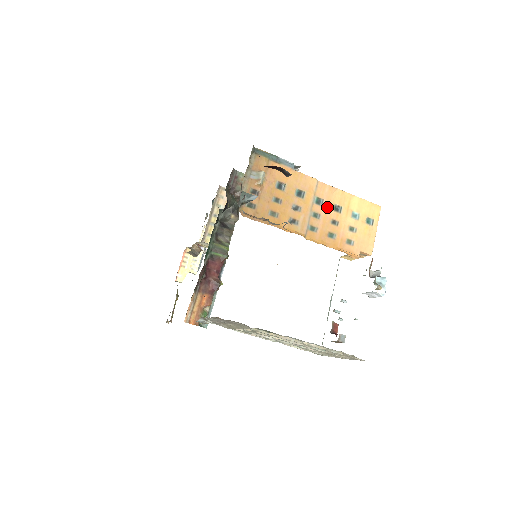
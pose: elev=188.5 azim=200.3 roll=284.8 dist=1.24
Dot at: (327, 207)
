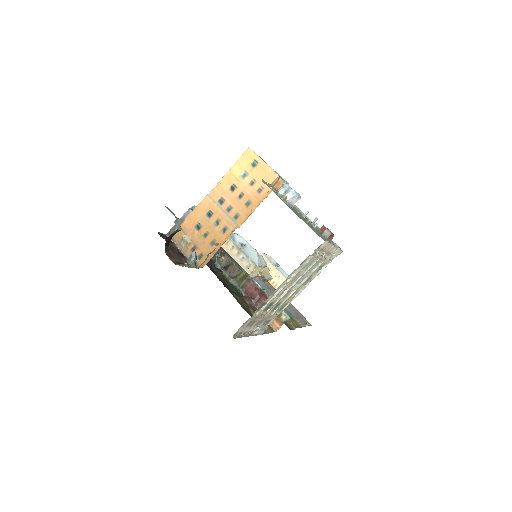
Dot at: (228, 197)
